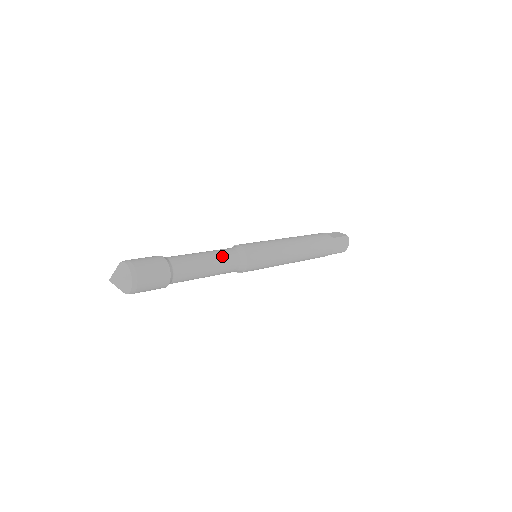
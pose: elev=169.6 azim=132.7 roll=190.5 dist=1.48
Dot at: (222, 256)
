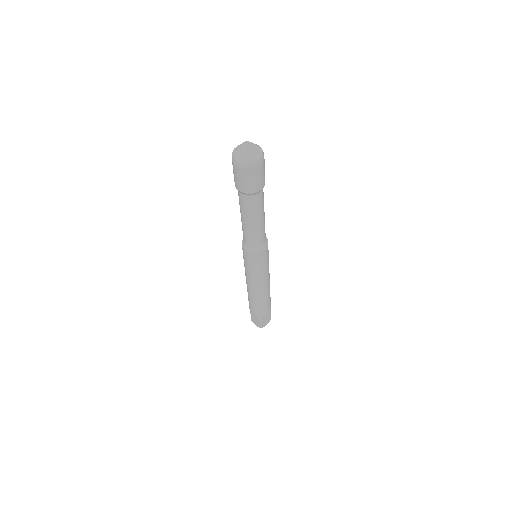
Dot at: occluded
